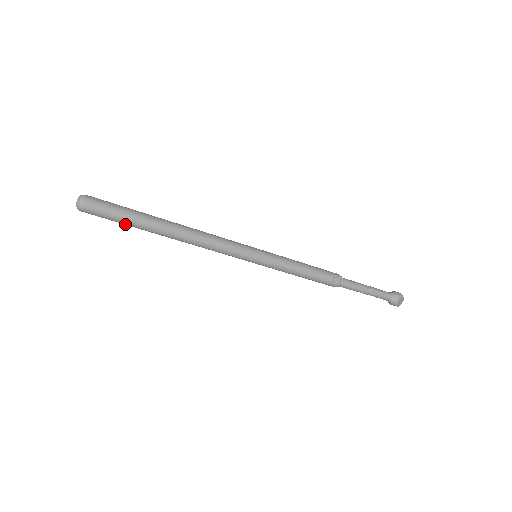
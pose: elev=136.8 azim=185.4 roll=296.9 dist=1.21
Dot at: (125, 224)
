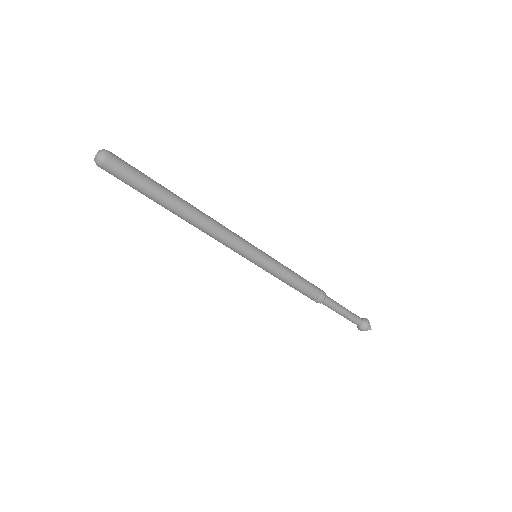
Dot at: occluded
